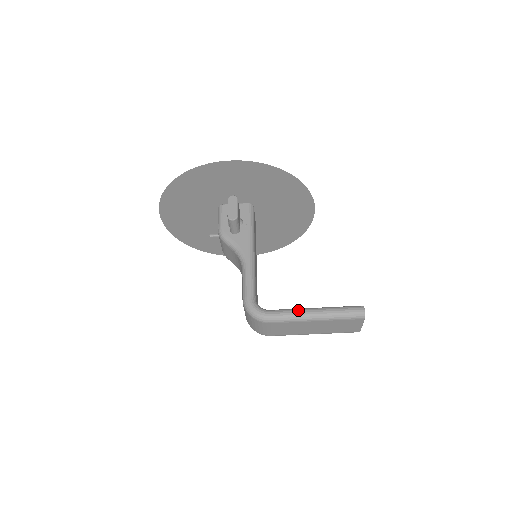
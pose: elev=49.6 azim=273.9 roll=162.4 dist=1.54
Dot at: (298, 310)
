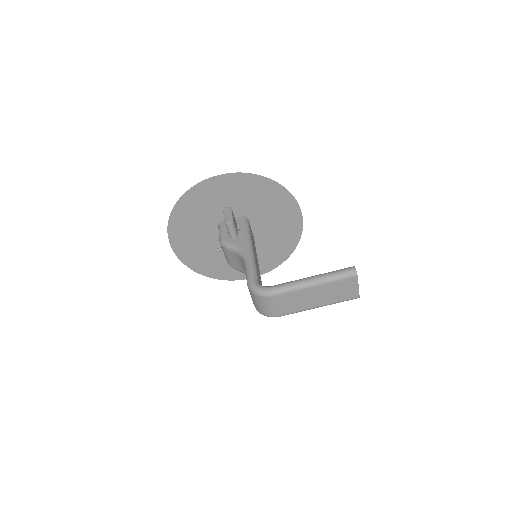
Dot at: (296, 280)
